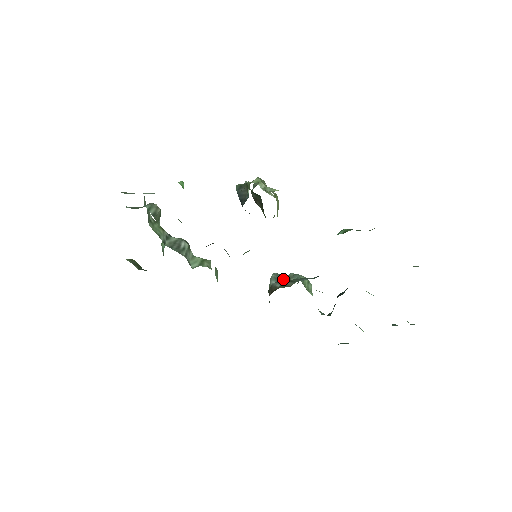
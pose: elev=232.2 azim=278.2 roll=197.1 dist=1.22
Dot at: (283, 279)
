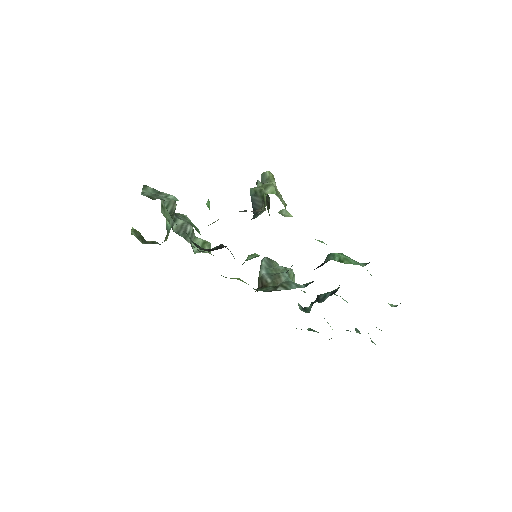
Dot at: (273, 271)
